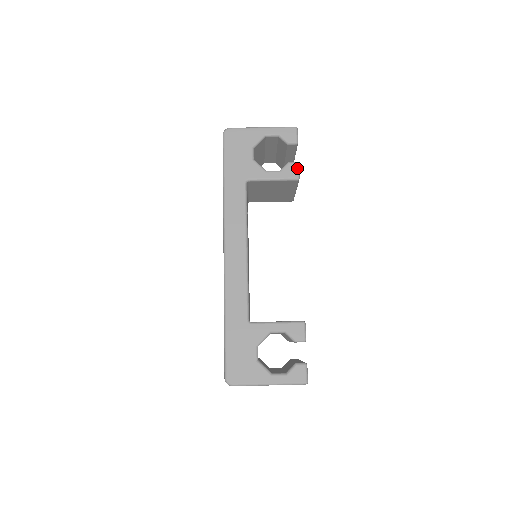
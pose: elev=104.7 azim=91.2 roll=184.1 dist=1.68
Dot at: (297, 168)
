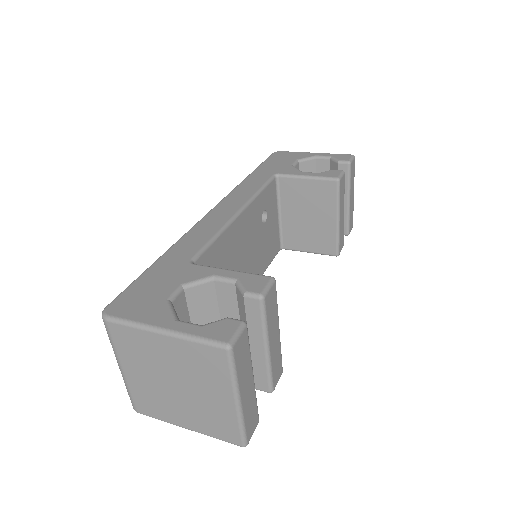
Dot at: (340, 173)
